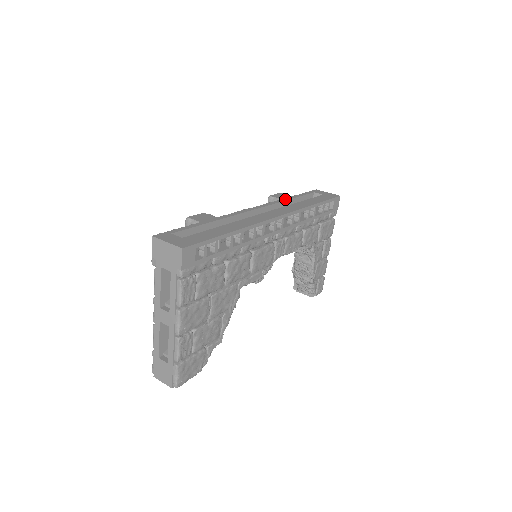
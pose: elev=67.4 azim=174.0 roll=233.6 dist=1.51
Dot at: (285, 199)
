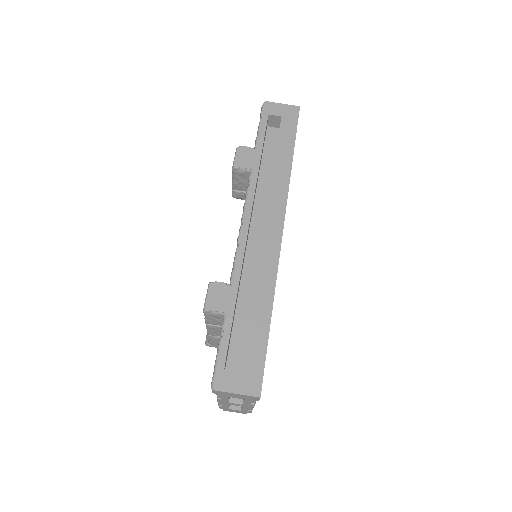
Dot at: (256, 167)
